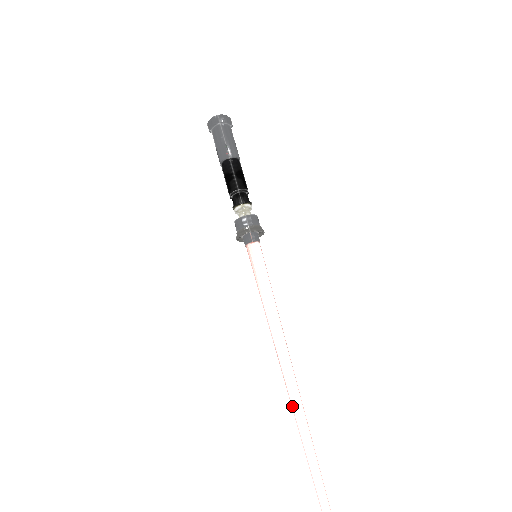
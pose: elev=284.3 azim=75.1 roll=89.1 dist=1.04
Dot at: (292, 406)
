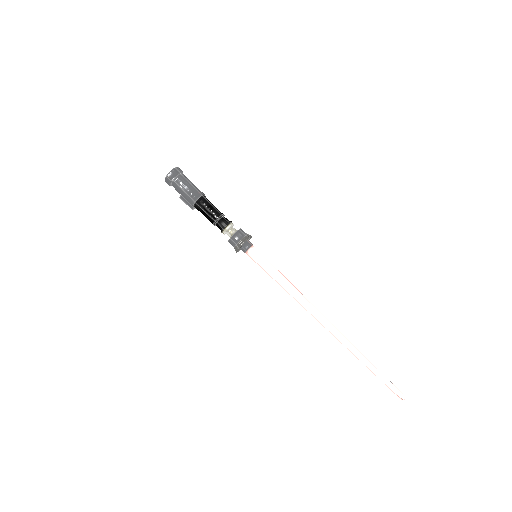
Dot at: (337, 335)
